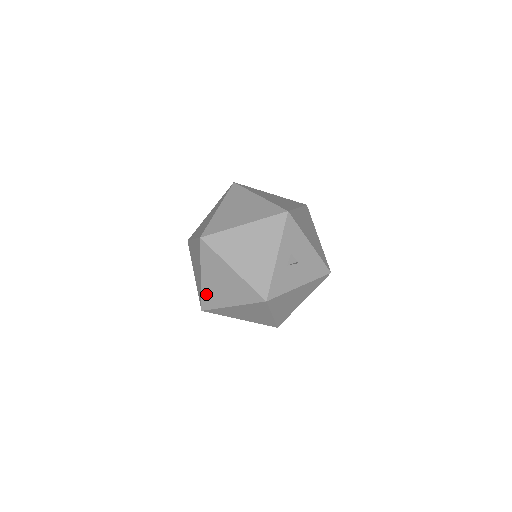
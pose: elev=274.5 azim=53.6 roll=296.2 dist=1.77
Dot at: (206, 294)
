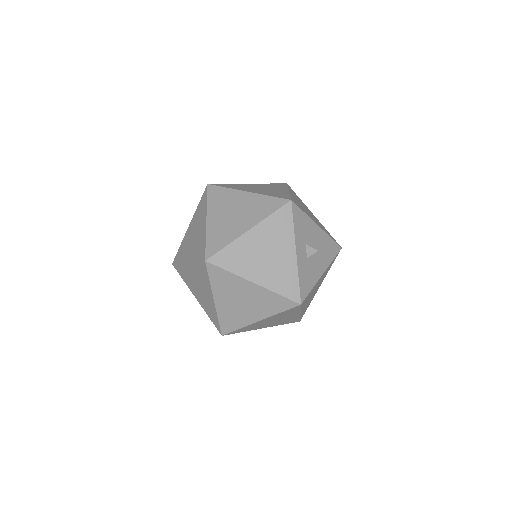
Dot at: (224, 317)
